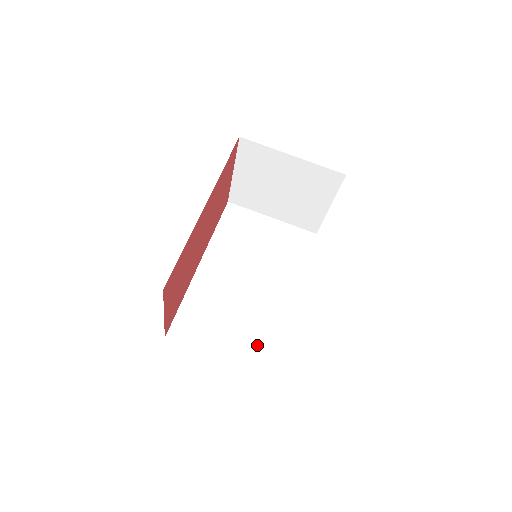
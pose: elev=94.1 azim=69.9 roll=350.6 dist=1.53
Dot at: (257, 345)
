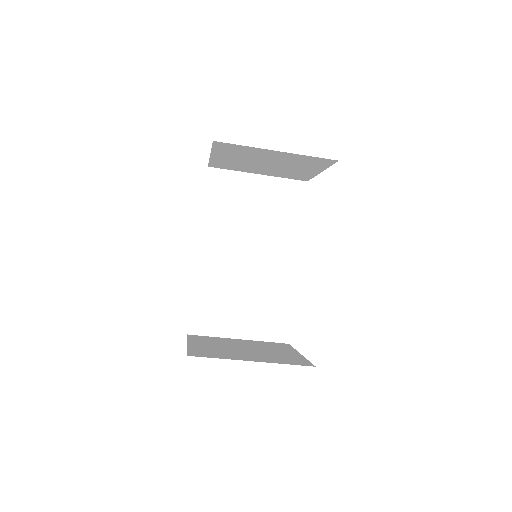
Dot at: (270, 318)
